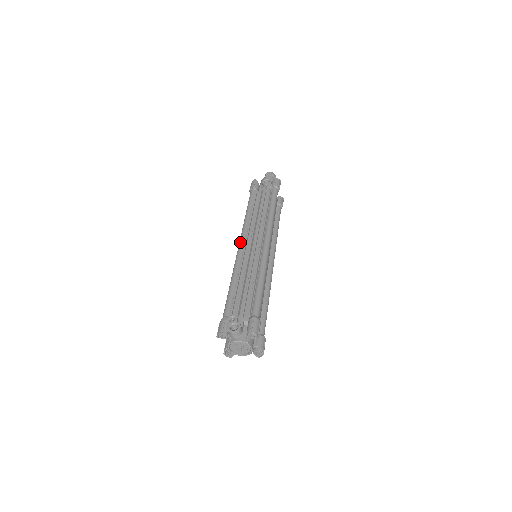
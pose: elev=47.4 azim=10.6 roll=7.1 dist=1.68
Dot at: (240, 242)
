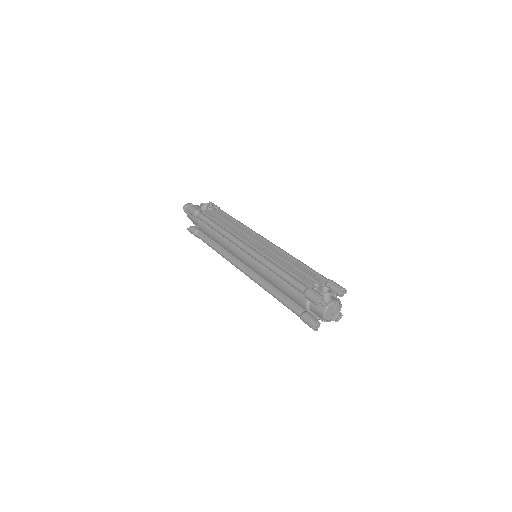
Dot at: (243, 243)
